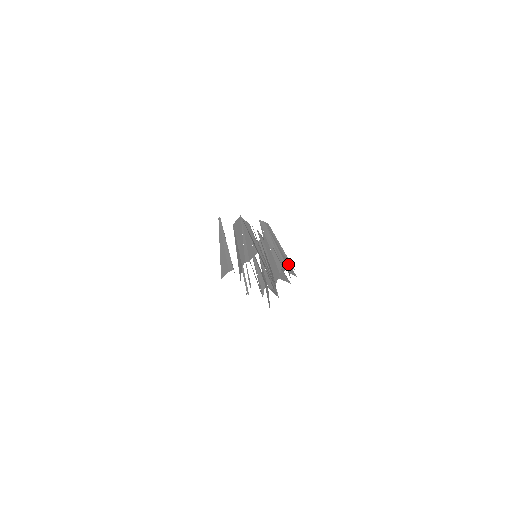
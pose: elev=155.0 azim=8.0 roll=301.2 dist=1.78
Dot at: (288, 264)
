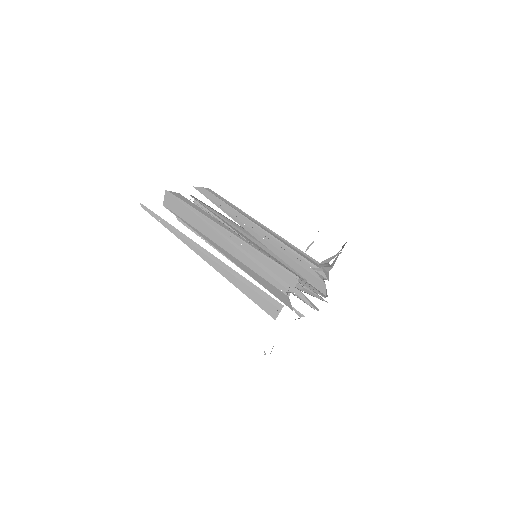
Dot at: (311, 261)
